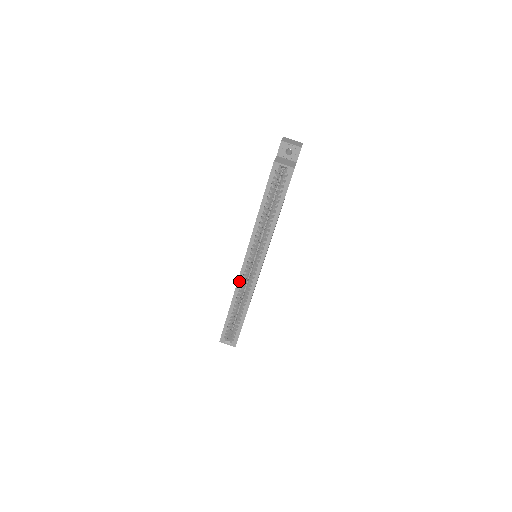
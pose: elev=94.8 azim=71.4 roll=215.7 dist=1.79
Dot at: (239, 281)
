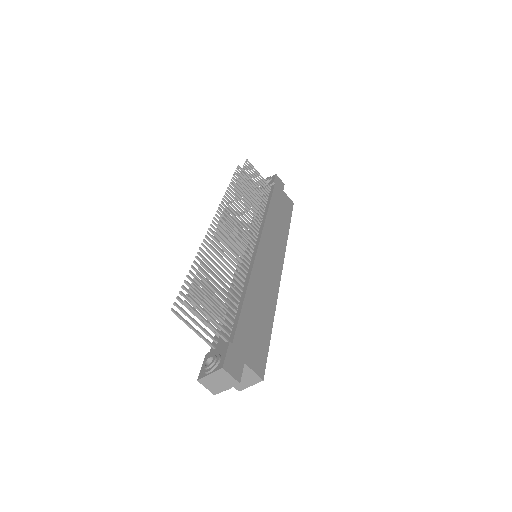
Dot at: occluded
